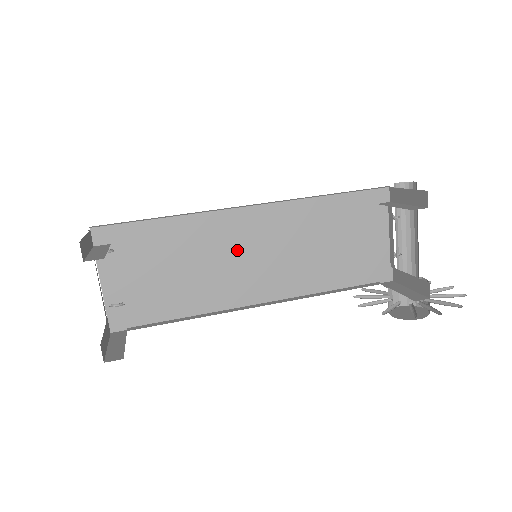
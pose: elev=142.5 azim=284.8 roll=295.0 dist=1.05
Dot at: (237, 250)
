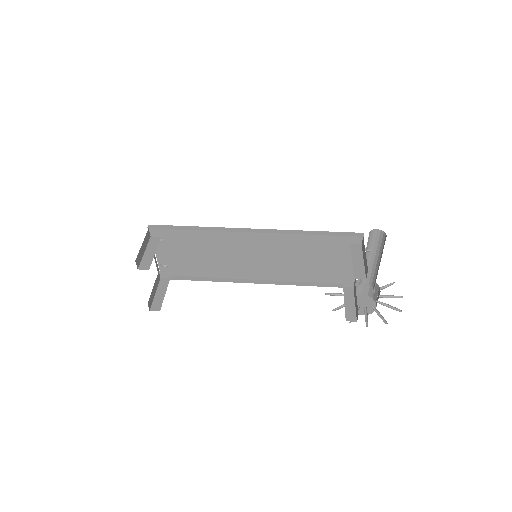
Dot at: (243, 251)
